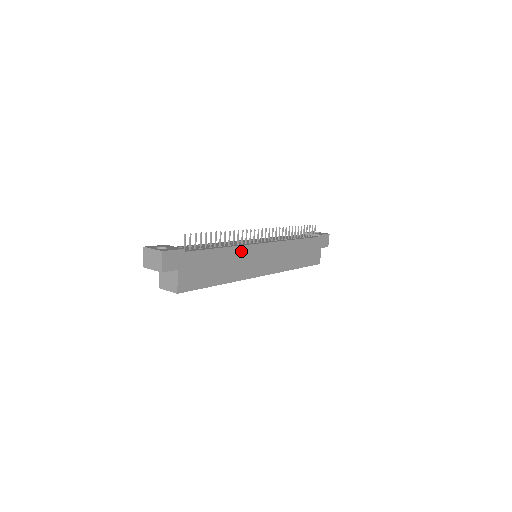
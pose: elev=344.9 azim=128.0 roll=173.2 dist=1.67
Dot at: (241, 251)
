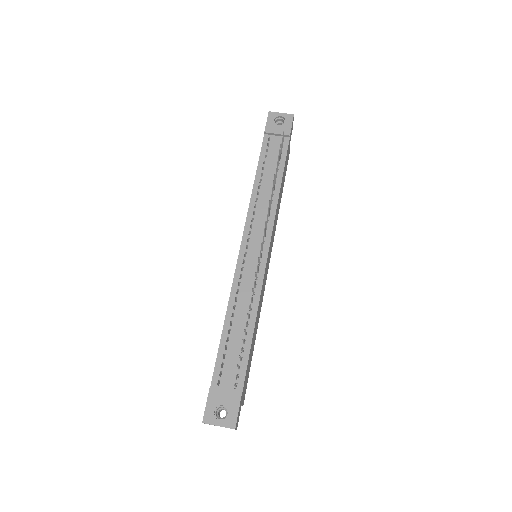
Dot at: (260, 298)
